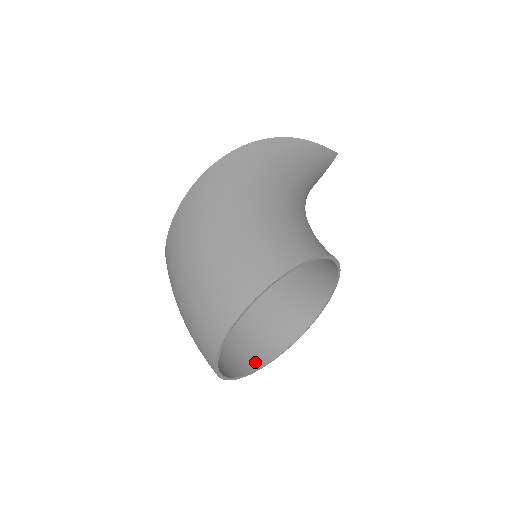
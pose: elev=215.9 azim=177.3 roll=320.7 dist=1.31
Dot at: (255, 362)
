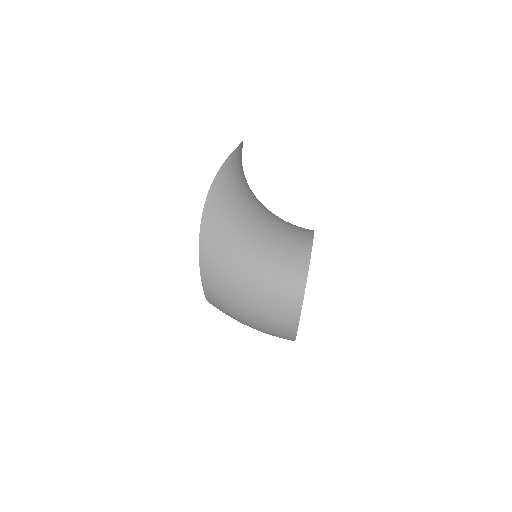
Dot at: occluded
